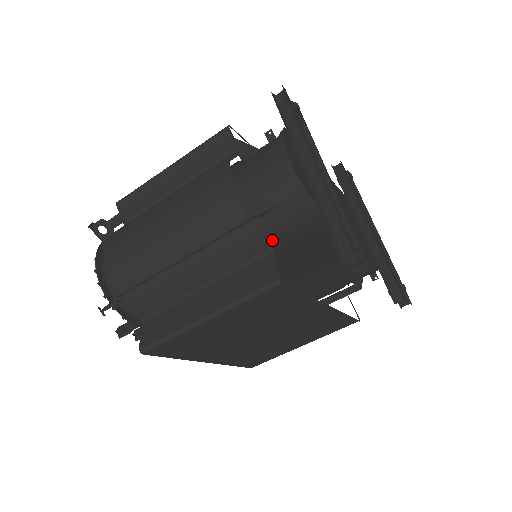
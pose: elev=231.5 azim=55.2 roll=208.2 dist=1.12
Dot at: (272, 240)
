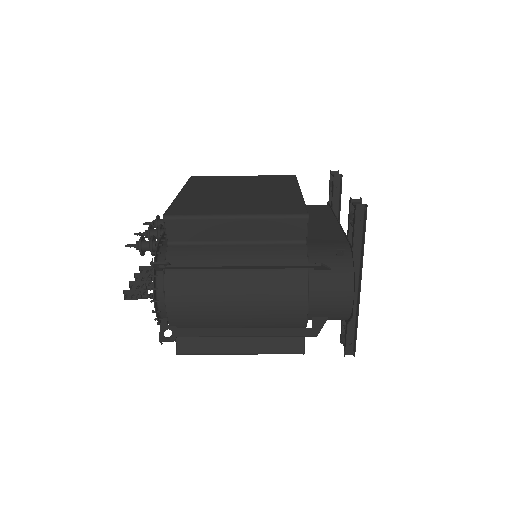
Dot at: occluded
